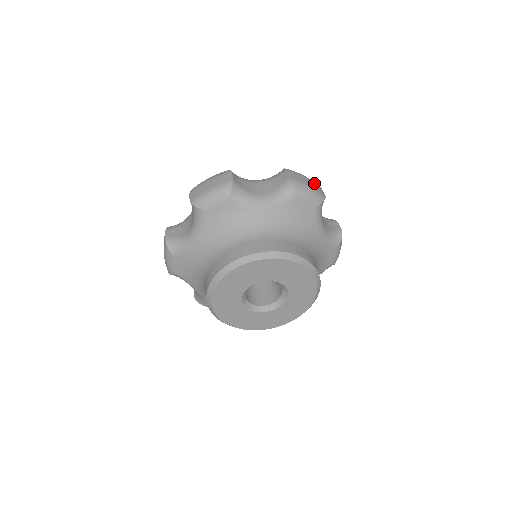
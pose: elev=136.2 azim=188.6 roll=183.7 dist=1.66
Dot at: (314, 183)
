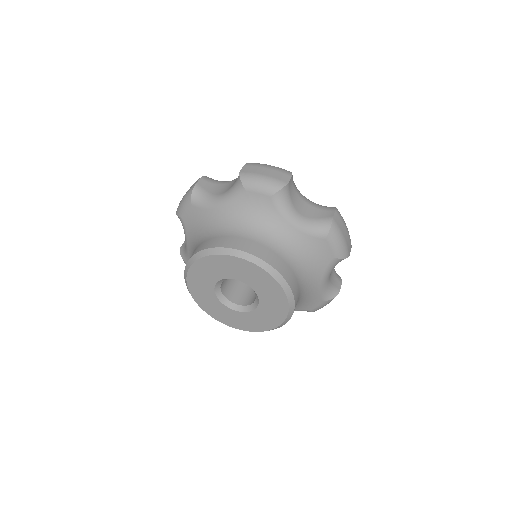
Dot at: (278, 171)
